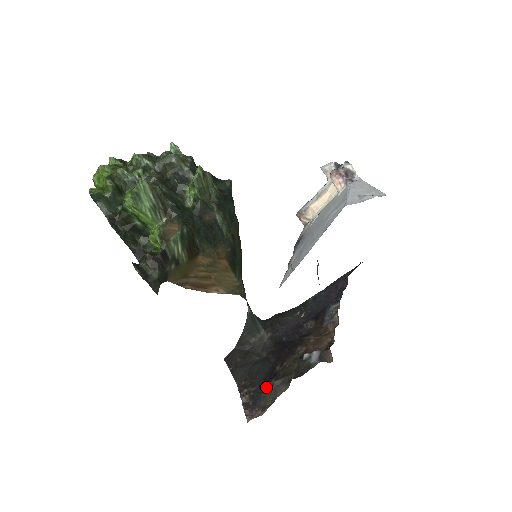
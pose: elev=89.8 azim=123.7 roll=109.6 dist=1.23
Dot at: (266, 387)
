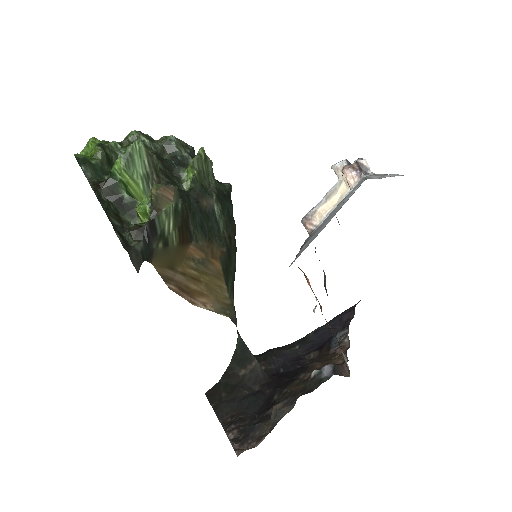
Dot at: (261, 417)
